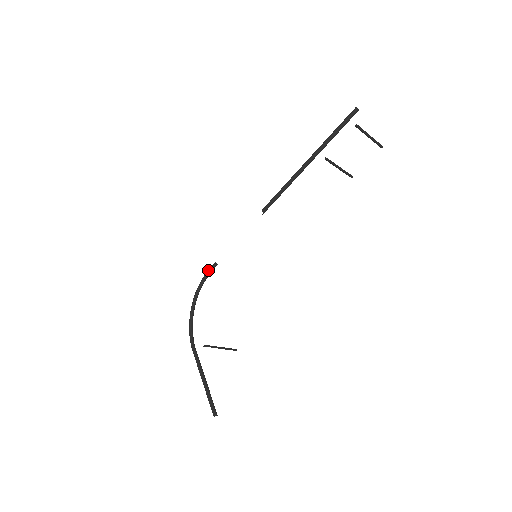
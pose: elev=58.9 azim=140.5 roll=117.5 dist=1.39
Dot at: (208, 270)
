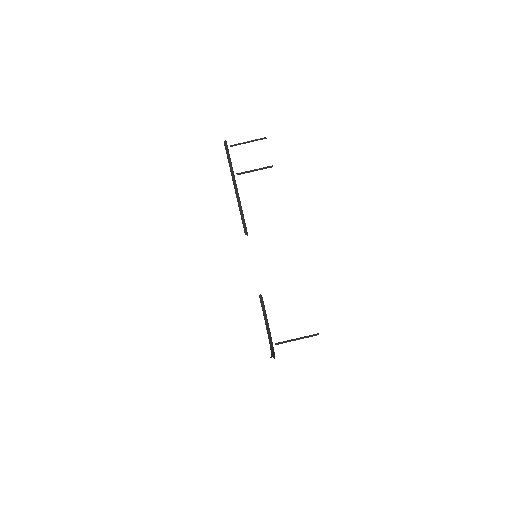
Dot at: occluded
